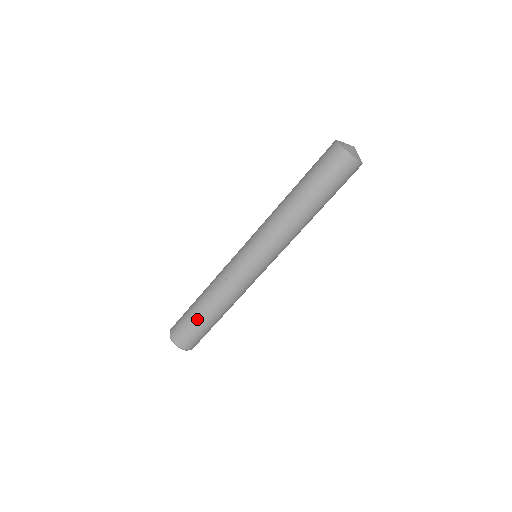
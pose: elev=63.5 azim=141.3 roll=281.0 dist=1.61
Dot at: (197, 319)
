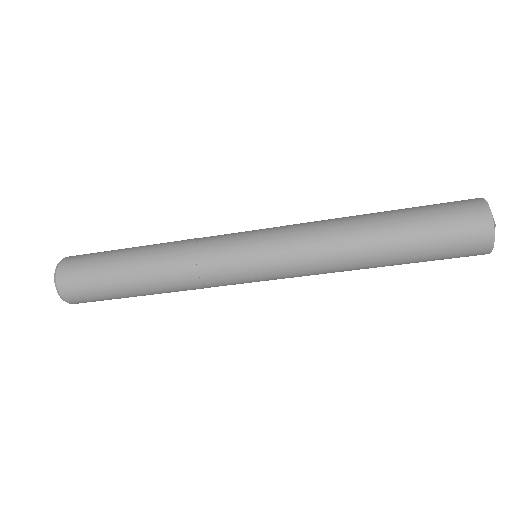
Dot at: (121, 294)
